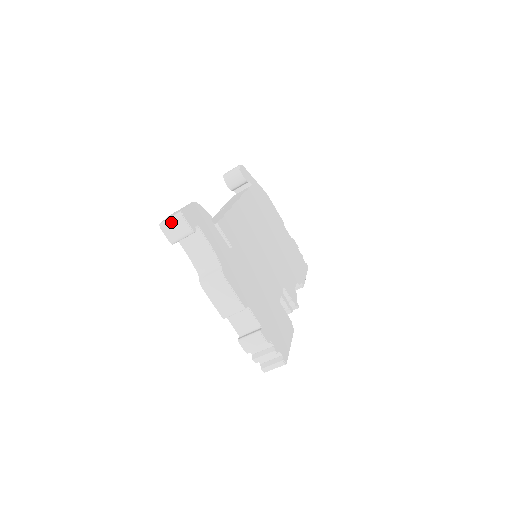
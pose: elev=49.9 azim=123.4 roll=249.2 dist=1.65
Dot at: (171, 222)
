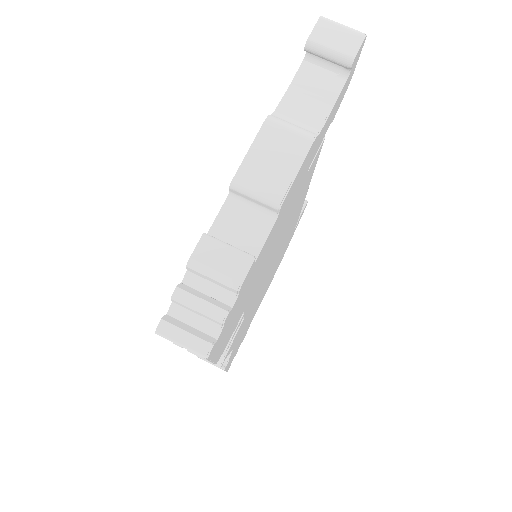
Dot at: (342, 26)
